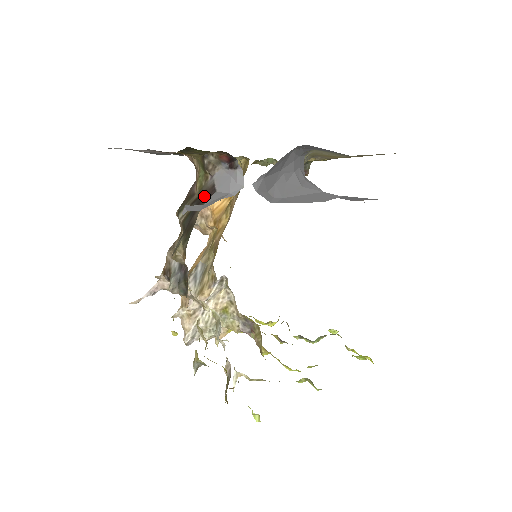
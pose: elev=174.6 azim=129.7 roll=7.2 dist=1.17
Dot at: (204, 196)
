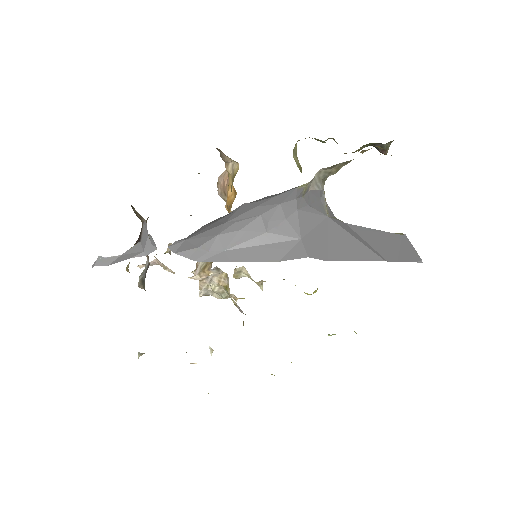
Dot at: (139, 236)
